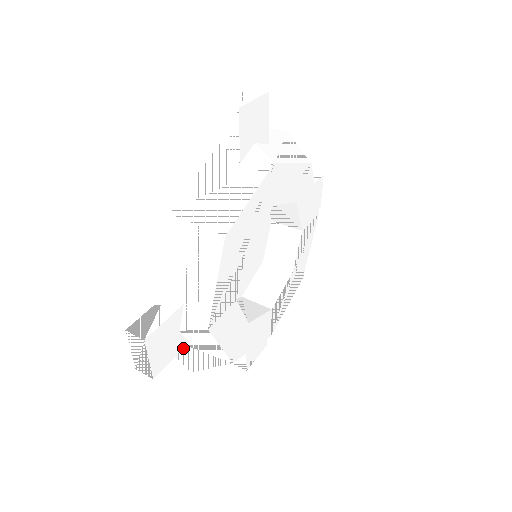
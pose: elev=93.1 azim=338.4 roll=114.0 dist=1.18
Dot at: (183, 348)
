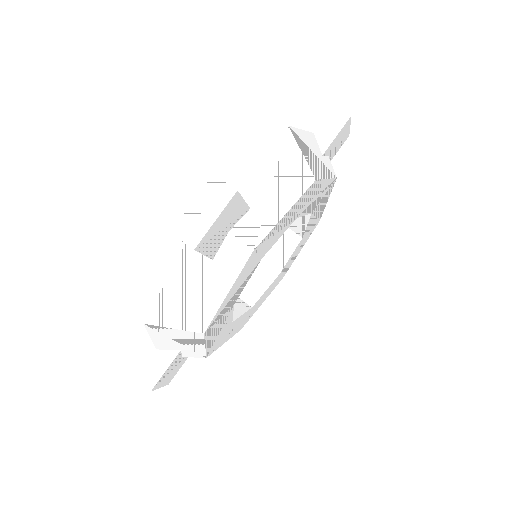
Dot at: (194, 267)
